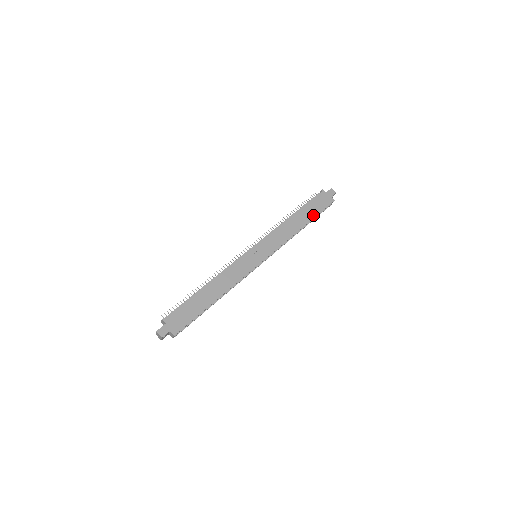
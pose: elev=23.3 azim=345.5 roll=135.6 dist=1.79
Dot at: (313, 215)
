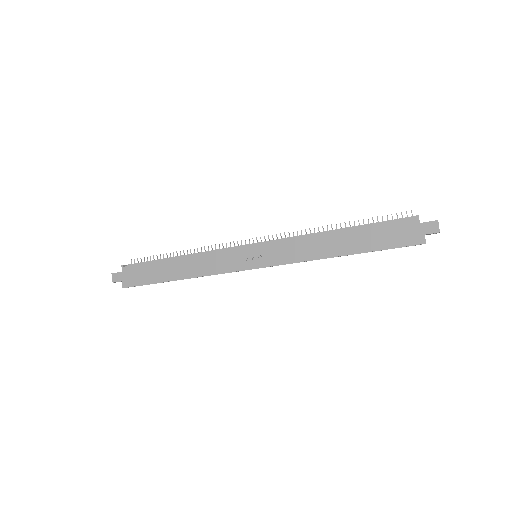
Dot at: (368, 247)
